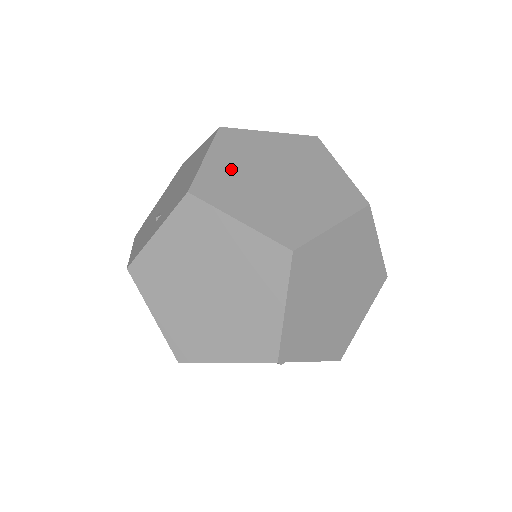
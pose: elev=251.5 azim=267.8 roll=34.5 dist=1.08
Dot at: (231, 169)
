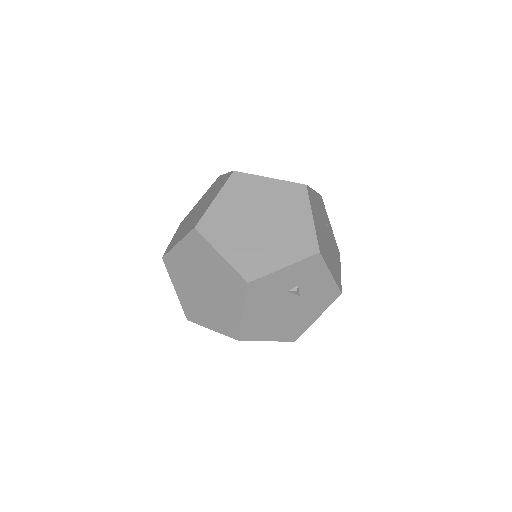
Dot at: (180, 231)
